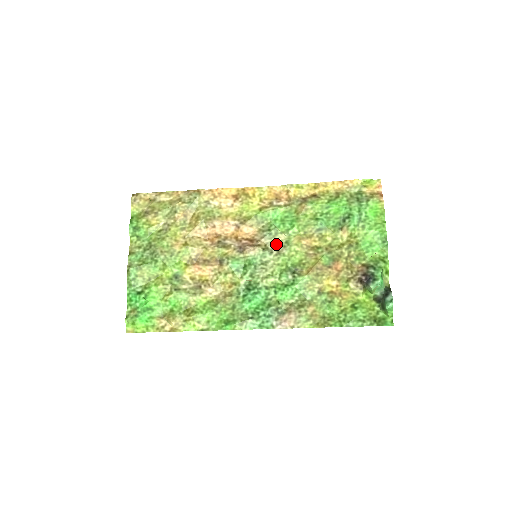
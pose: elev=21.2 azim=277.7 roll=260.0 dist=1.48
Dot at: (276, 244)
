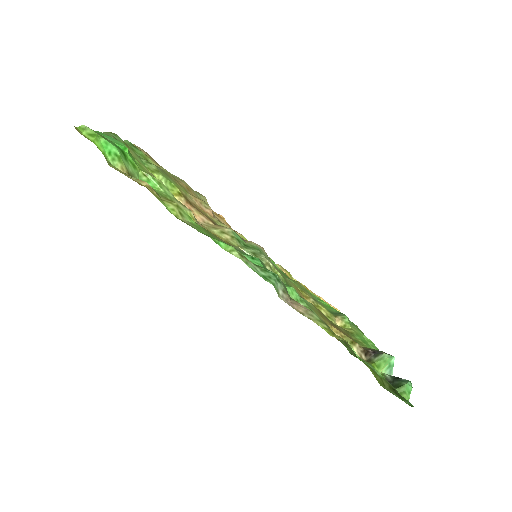
Dot at: occluded
